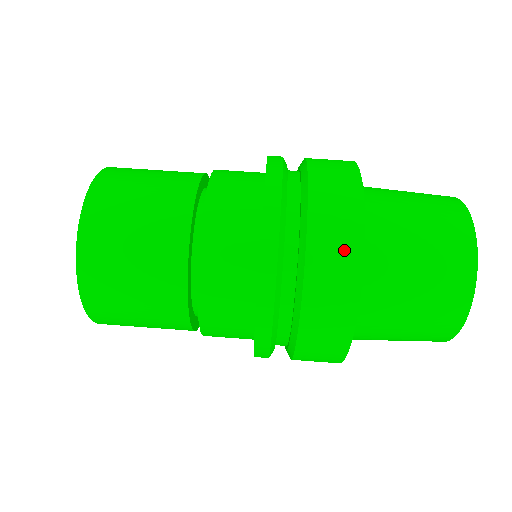
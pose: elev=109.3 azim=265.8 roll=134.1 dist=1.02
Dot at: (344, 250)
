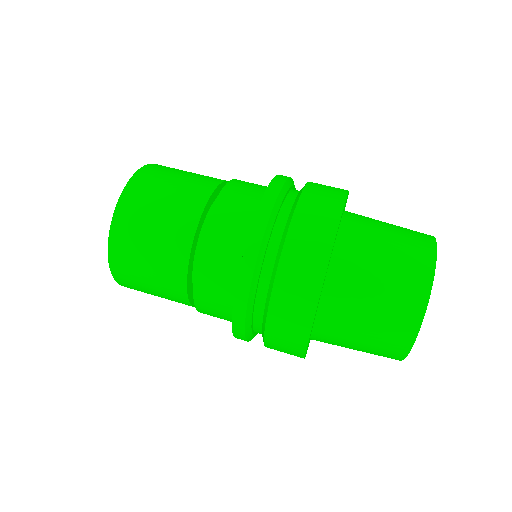
Dot at: (325, 212)
